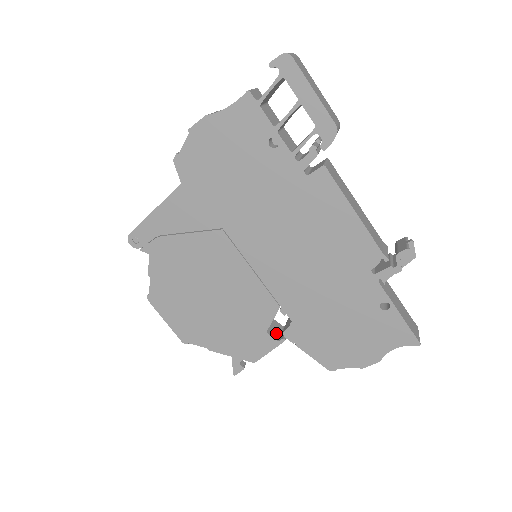
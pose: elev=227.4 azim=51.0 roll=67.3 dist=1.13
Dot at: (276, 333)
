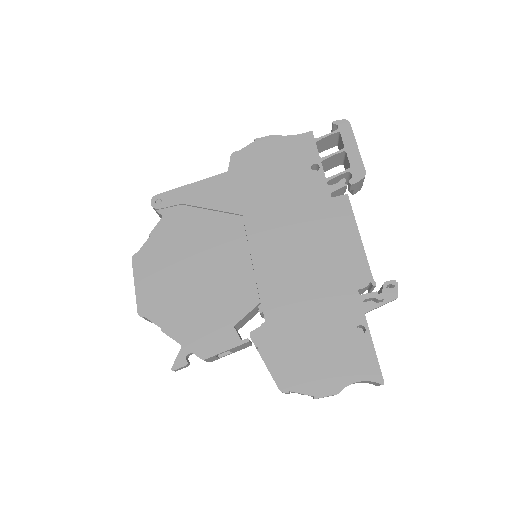
Dot at: (240, 337)
